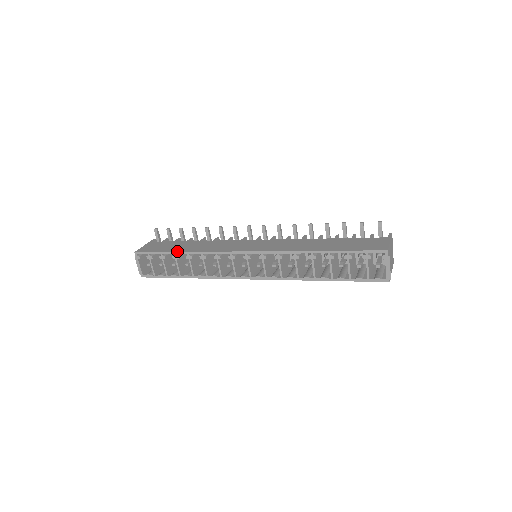
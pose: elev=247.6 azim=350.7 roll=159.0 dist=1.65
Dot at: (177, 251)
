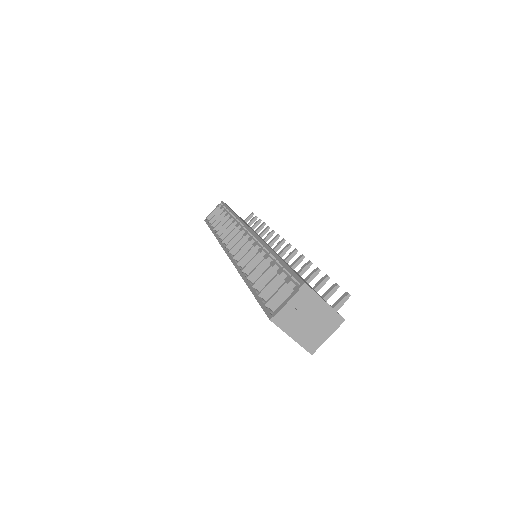
Dot at: occluded
